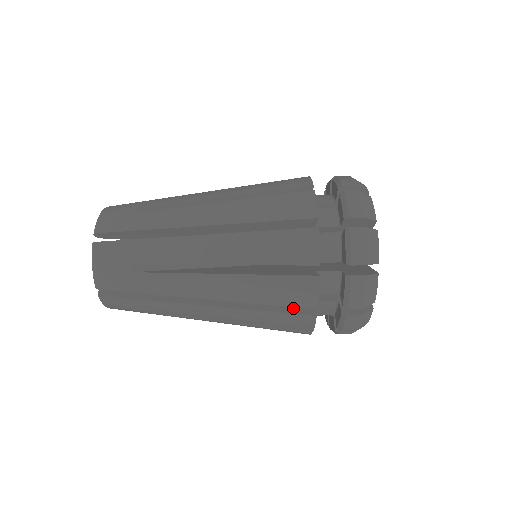
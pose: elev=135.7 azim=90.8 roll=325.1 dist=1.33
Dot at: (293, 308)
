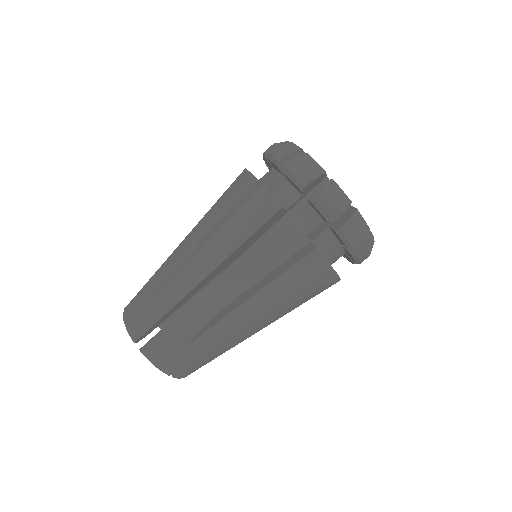
Dot at: occluded
